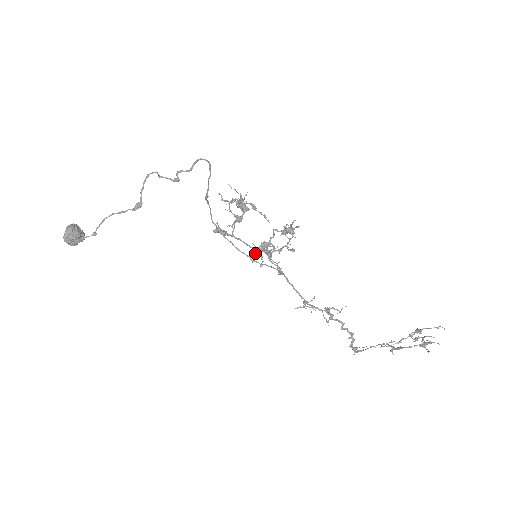
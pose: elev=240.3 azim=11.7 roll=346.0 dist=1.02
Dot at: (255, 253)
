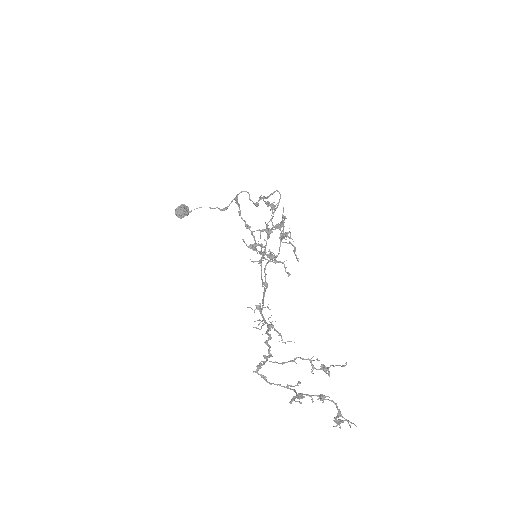
Dot at: (253, 244)
